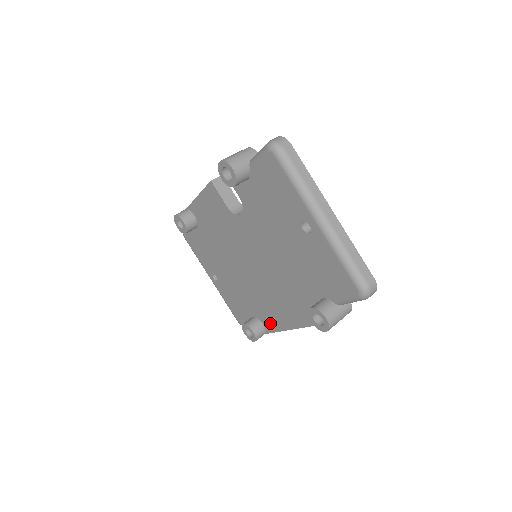
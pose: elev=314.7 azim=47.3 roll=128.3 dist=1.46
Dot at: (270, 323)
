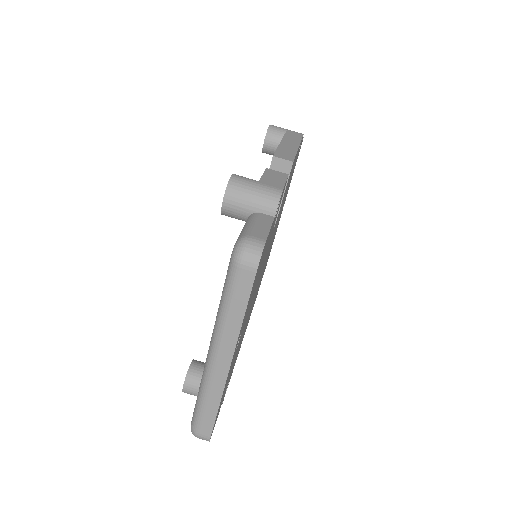
Dot at: occluded
